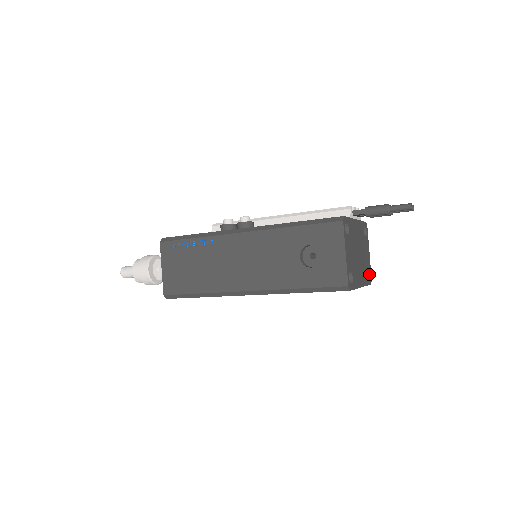
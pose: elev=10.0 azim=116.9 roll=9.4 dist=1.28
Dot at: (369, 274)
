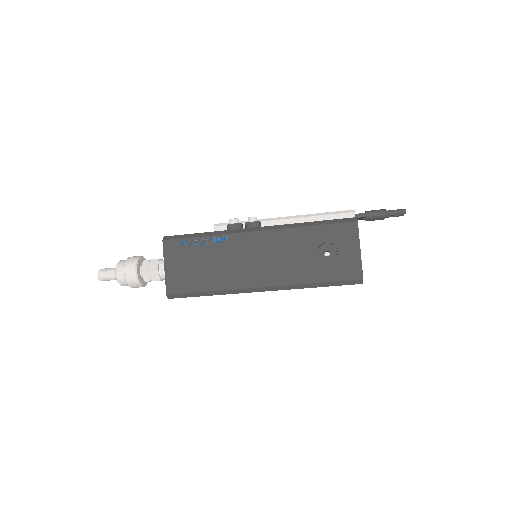
Dot at: occluded
